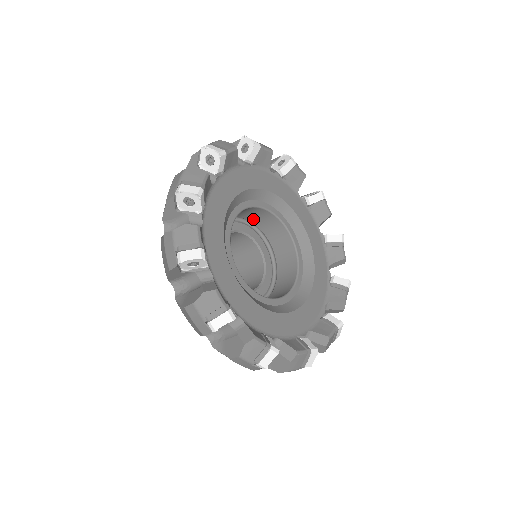
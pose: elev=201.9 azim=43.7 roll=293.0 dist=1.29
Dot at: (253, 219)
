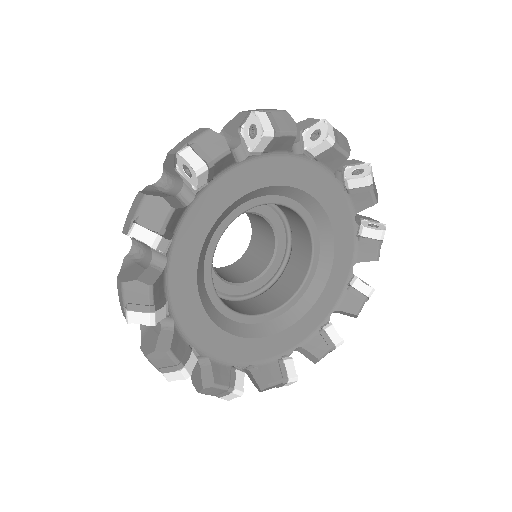
Dot at: occluded
